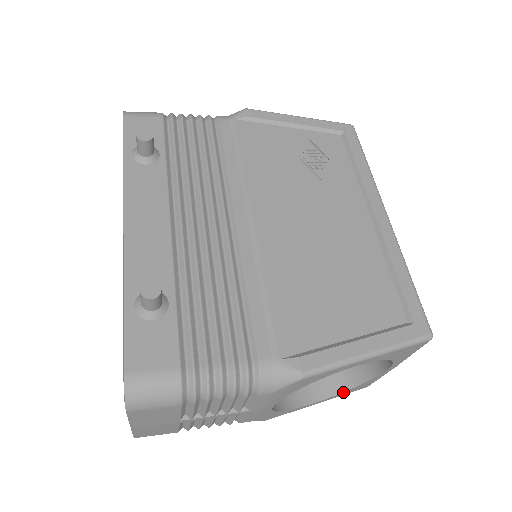
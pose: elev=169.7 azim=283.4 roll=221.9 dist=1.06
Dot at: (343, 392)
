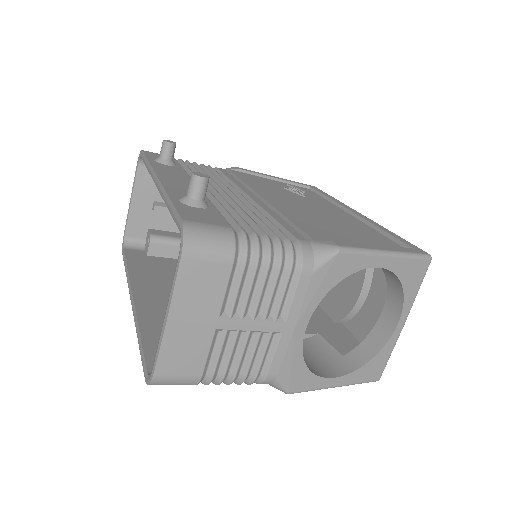
Dot at: (360, 368)
